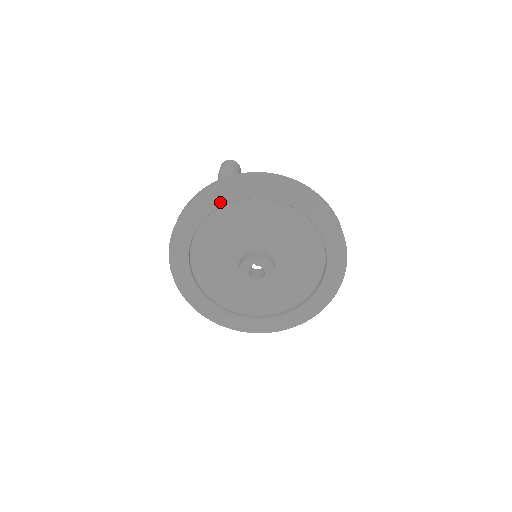
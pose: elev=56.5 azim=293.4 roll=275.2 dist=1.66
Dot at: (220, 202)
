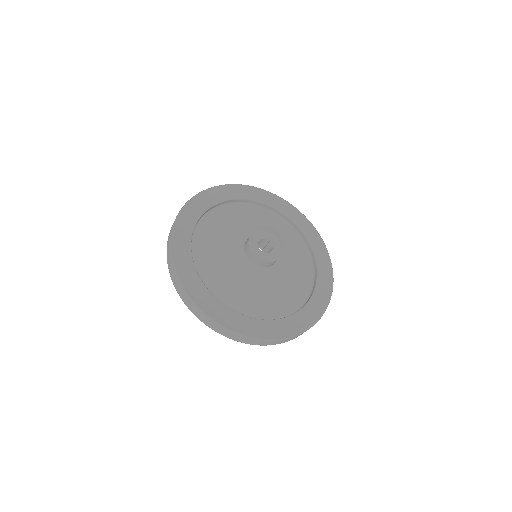
Dot at: (275, 205)
